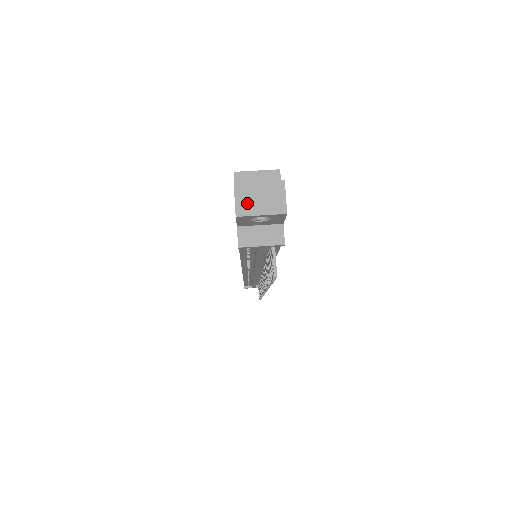
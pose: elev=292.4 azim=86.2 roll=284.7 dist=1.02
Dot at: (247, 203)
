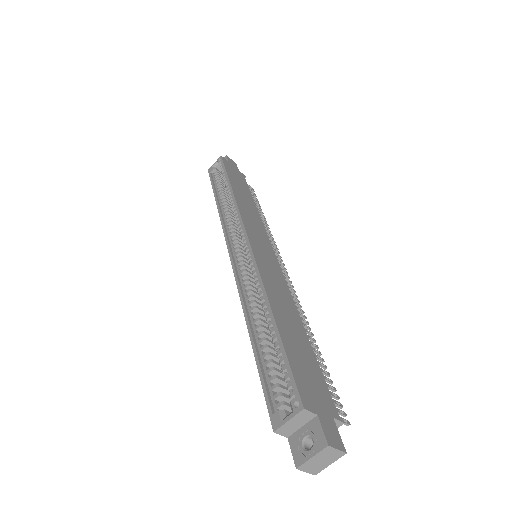
Dot at: (315, 468)
